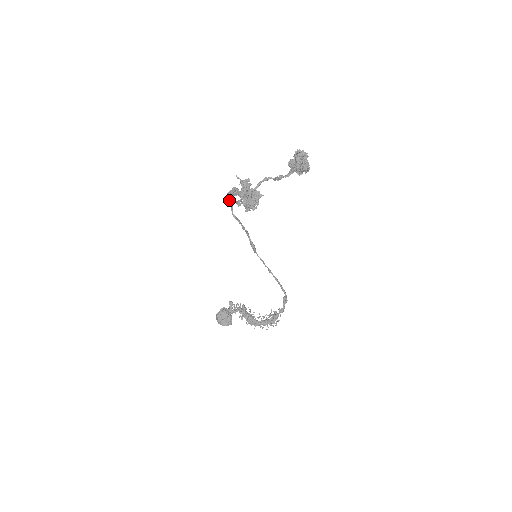
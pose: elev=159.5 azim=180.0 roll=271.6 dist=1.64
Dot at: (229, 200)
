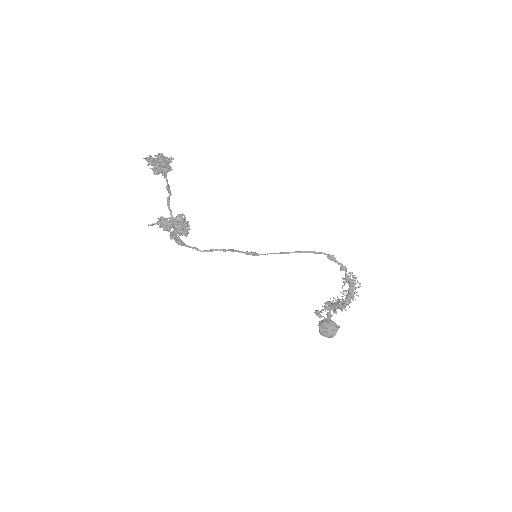
Dot at: (185, 246)
